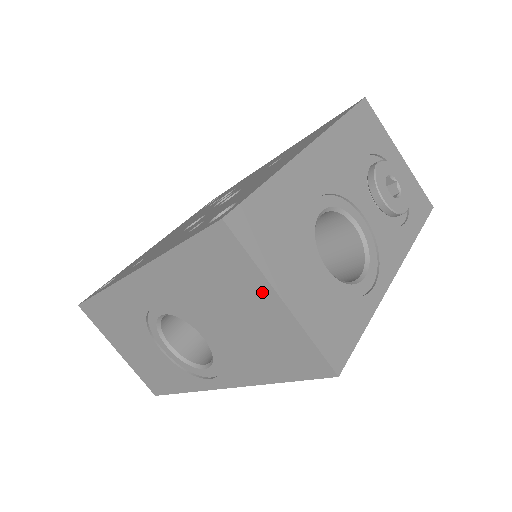
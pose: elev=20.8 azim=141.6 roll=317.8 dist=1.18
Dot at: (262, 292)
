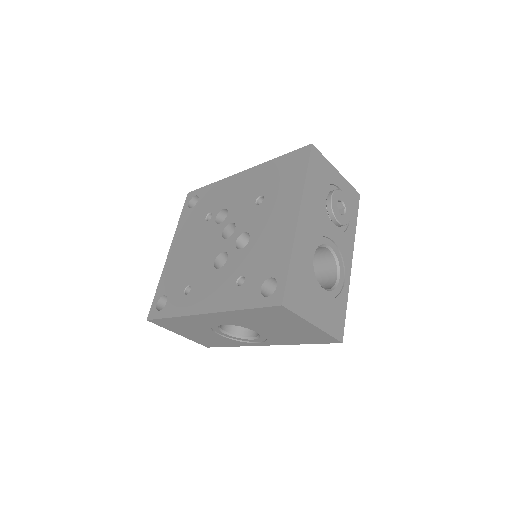
Dot at: (302, 323)
